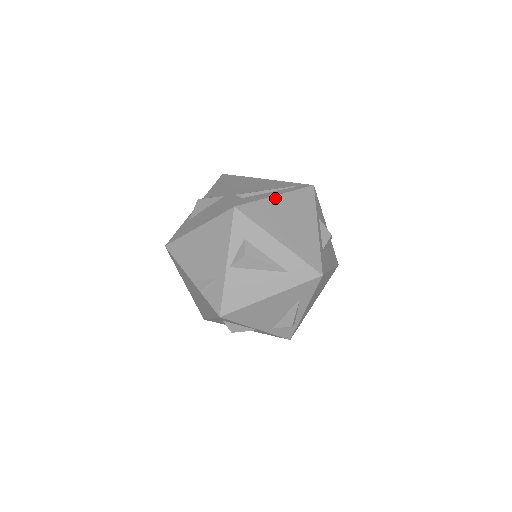
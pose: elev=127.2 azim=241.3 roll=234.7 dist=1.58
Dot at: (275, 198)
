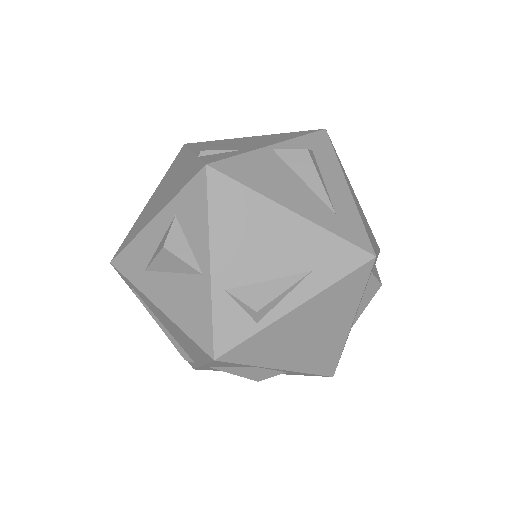
Dot at: (353, 190)
